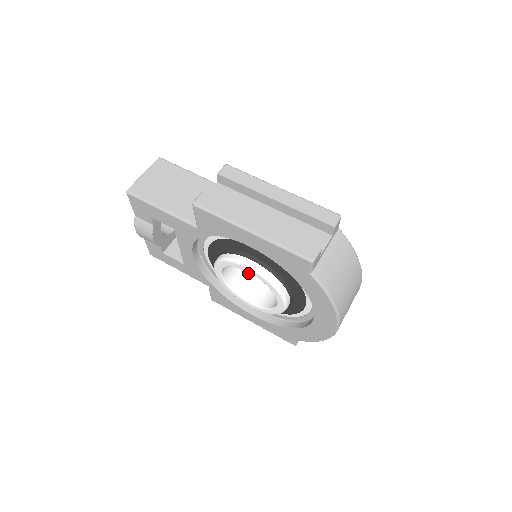
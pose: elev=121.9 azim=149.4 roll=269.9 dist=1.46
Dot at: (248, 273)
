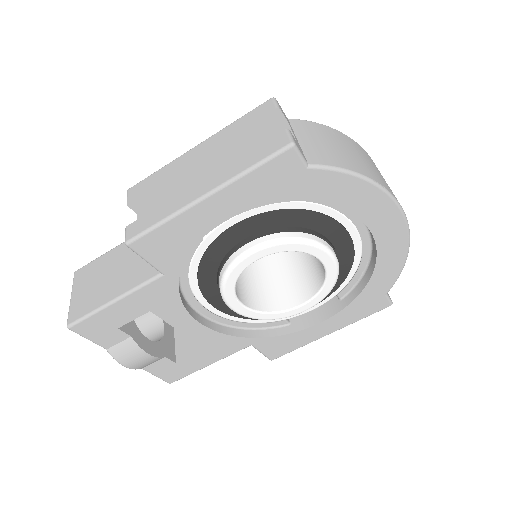
Dot at: (269, 285)
